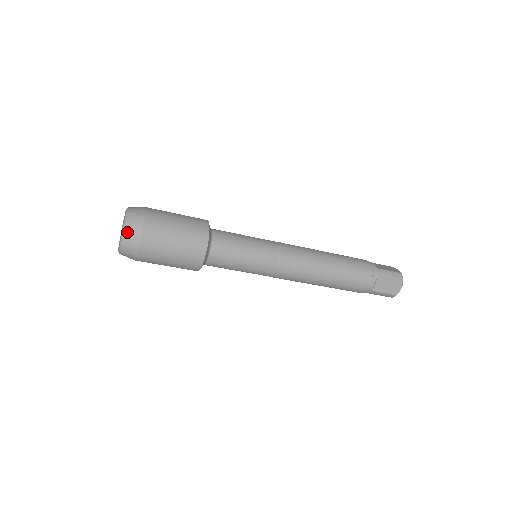
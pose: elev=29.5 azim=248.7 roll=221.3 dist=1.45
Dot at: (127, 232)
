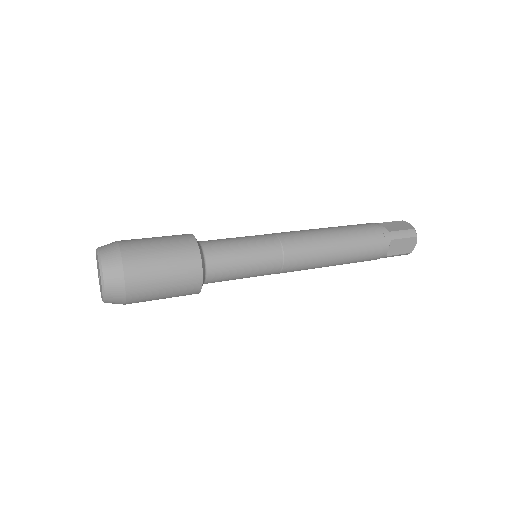
Dot at: occluded
